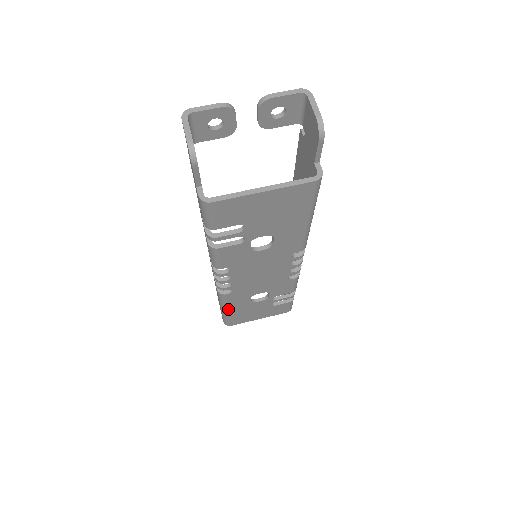
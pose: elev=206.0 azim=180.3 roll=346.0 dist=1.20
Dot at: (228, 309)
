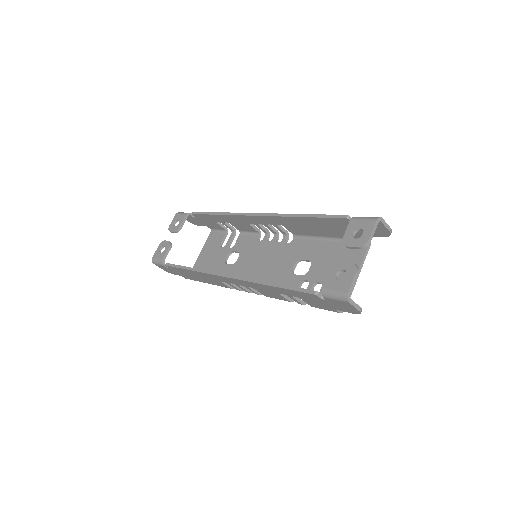
Dot at: occluded
